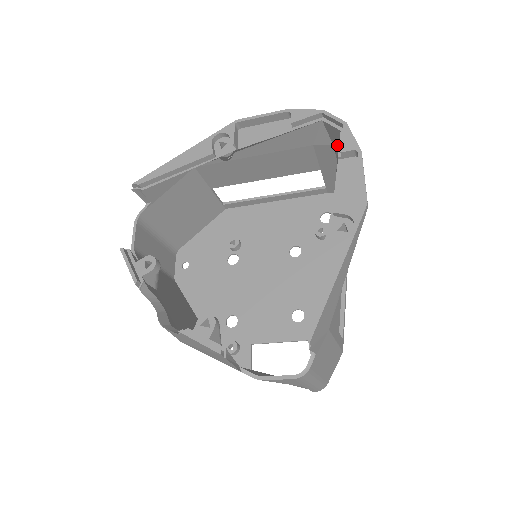
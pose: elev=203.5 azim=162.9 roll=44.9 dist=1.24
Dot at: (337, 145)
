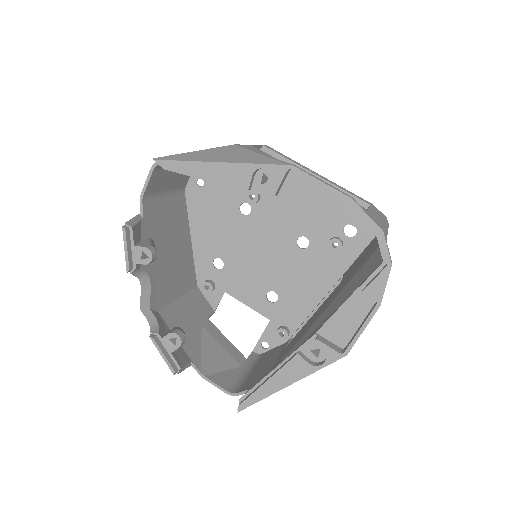
Dot at: occluded
